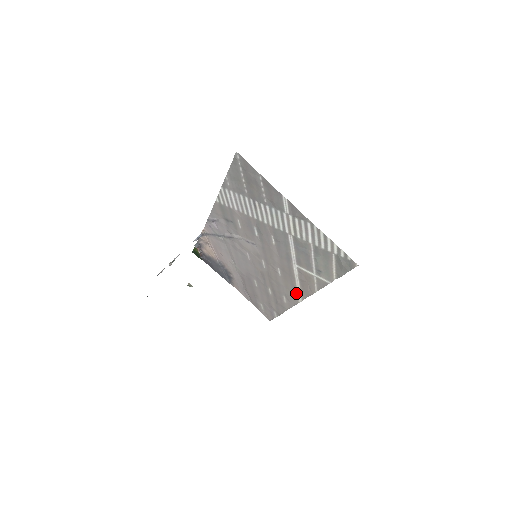
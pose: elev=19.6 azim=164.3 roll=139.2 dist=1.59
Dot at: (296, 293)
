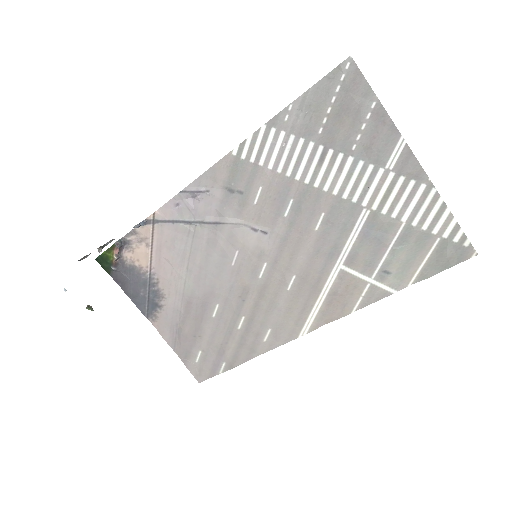
Dot at: (304, 320)
